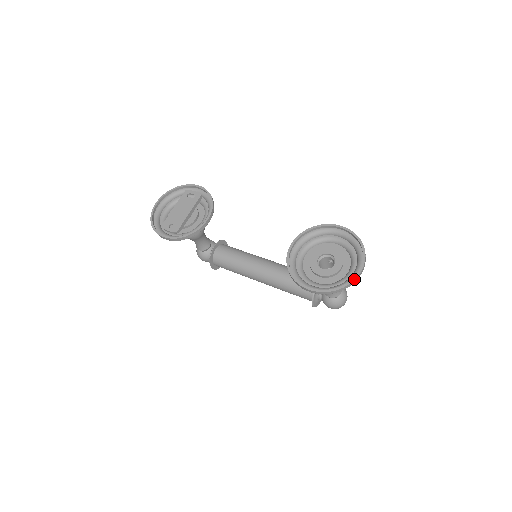
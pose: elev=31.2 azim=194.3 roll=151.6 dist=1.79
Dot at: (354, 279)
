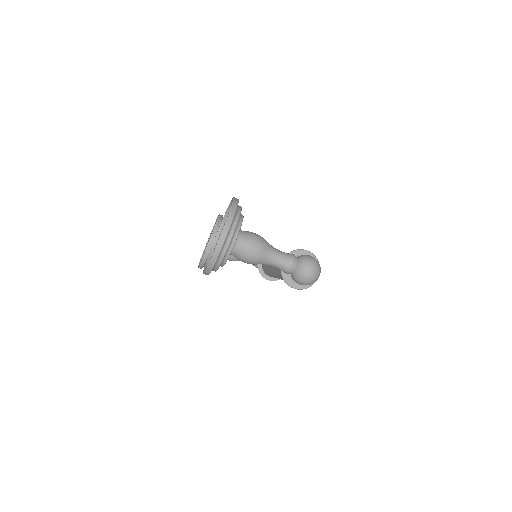
Dot at: (215, 248)
